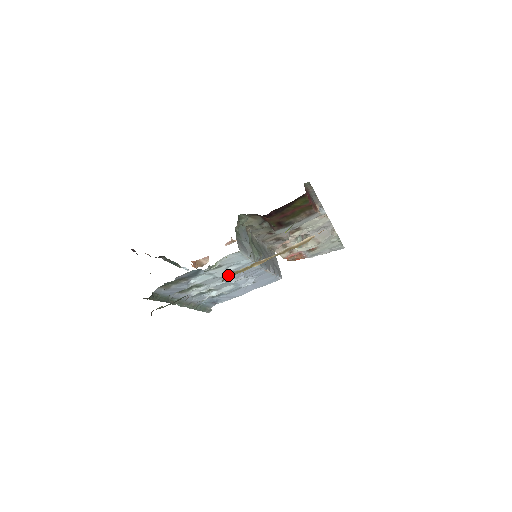
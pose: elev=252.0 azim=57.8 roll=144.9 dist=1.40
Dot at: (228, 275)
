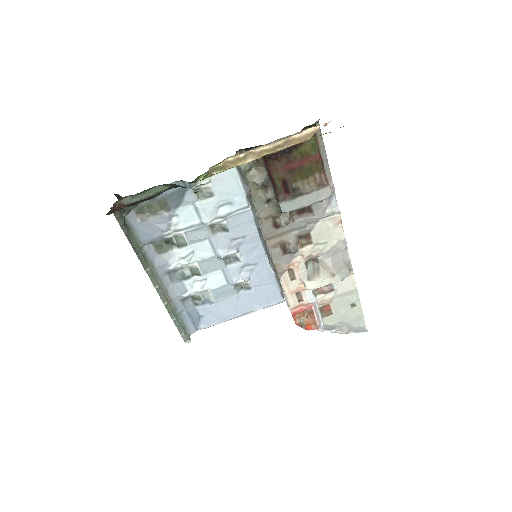
Dot at: (218, 236)
